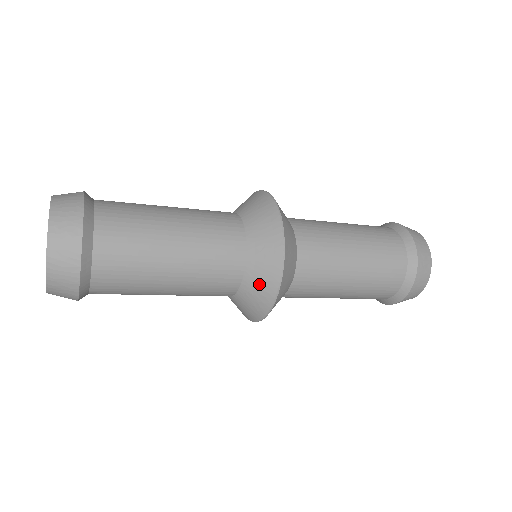
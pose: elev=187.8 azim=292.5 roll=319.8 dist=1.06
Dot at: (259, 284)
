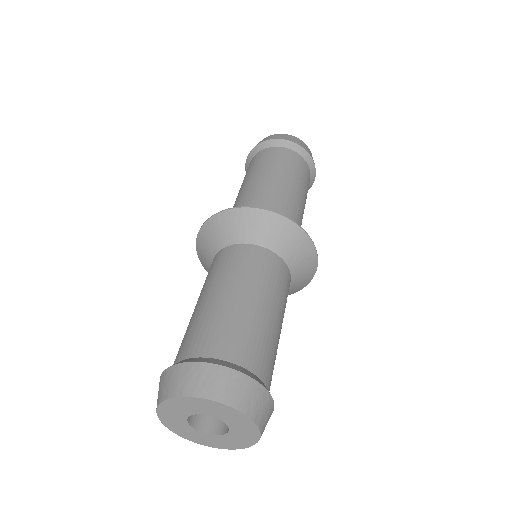
Dot at: (303, 276)
